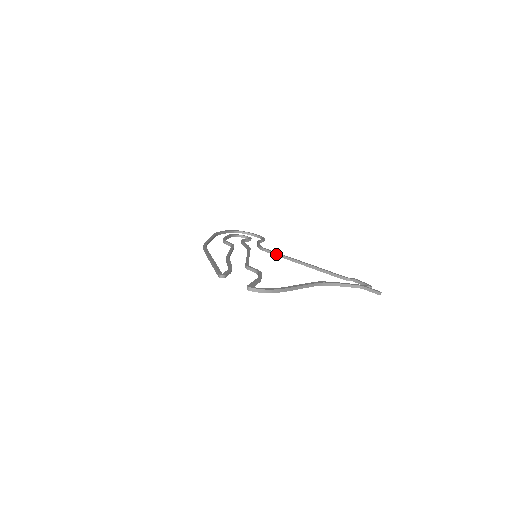
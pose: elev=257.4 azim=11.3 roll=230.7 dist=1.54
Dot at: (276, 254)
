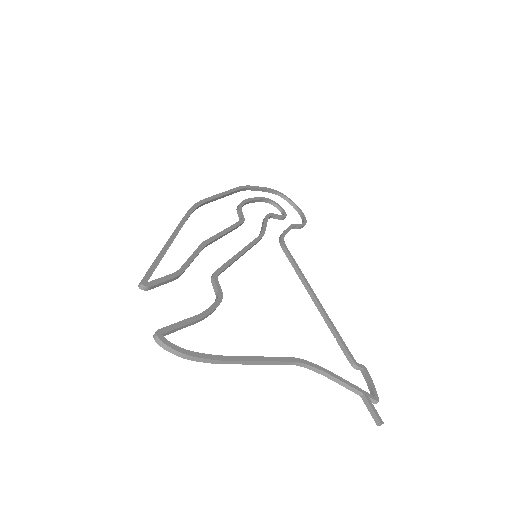
Dot at: (292, 263)
